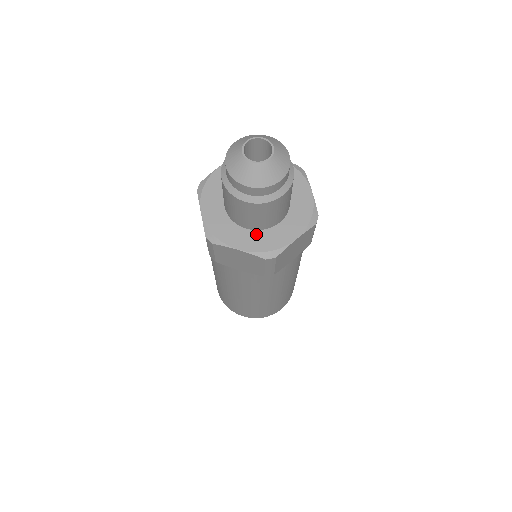
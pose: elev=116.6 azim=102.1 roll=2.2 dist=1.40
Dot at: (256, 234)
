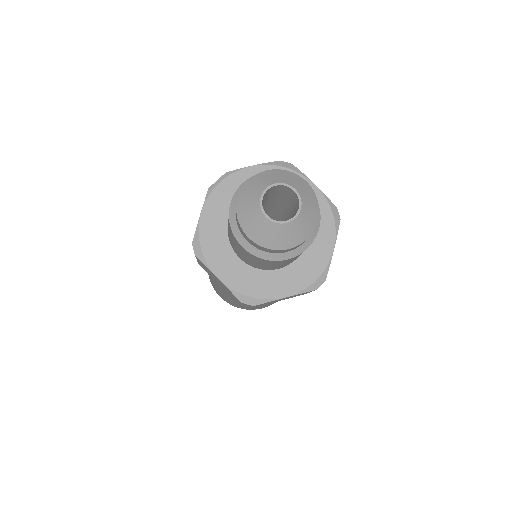
Dot at: (292, 269)
